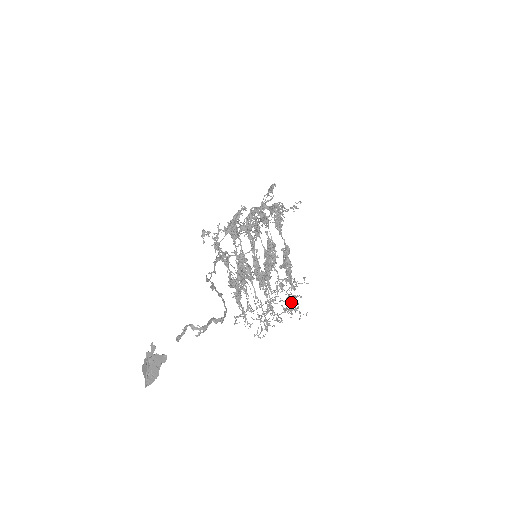
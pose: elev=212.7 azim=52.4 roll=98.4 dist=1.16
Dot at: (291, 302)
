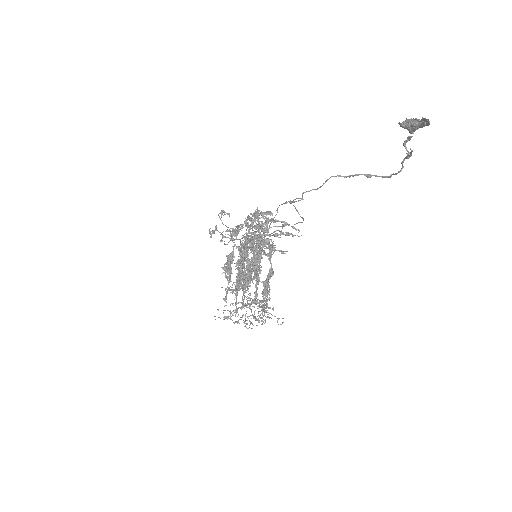
Dot at: (255, 319)
